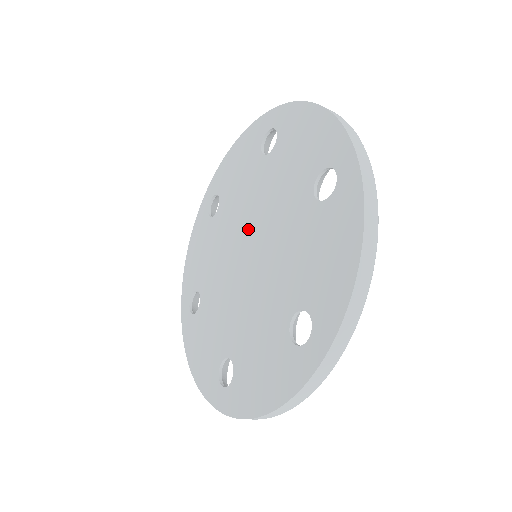
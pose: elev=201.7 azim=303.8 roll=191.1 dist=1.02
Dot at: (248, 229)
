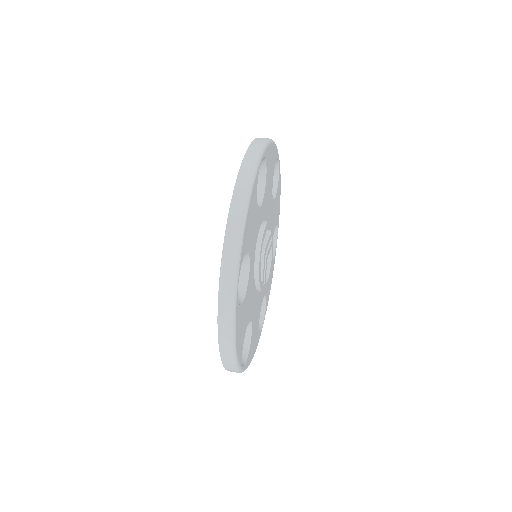
Dot at: occluded
